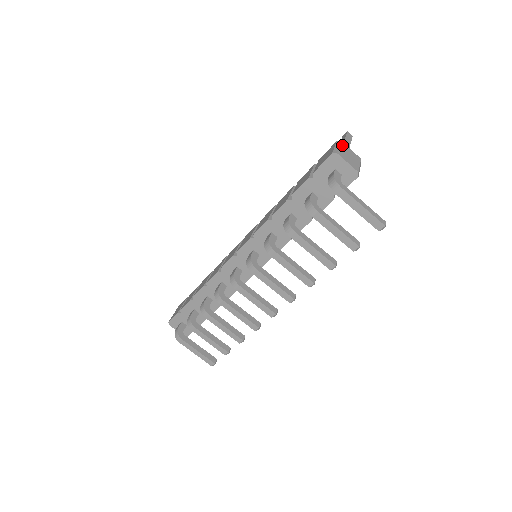
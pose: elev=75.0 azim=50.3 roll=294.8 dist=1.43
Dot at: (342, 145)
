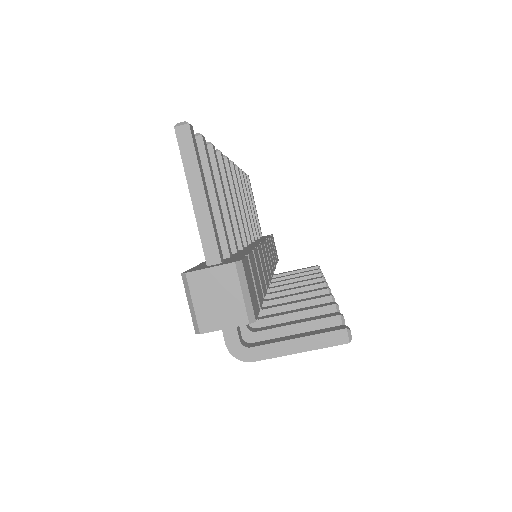
Dot at: (192, 286)
